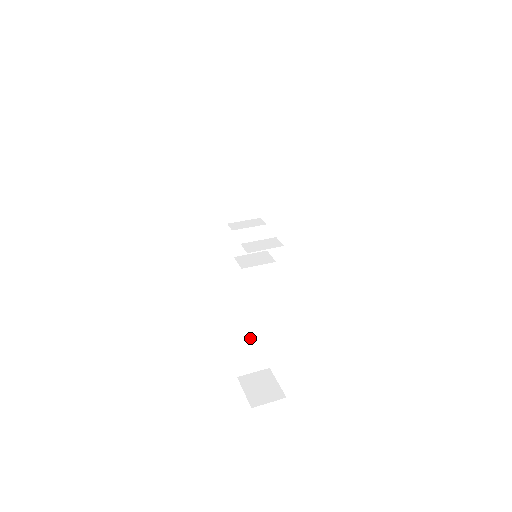
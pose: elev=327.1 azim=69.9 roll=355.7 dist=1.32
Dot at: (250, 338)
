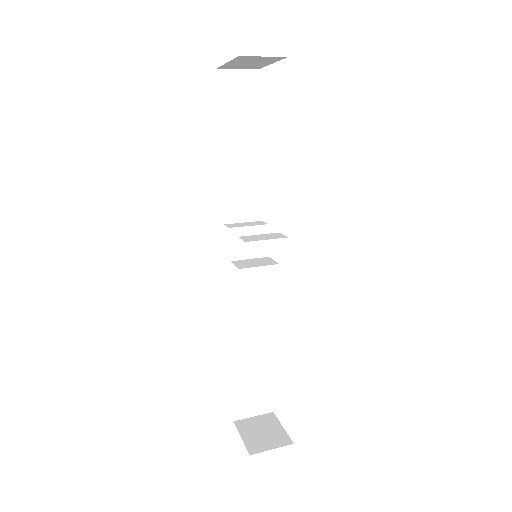
Dot at: (249, 369)
